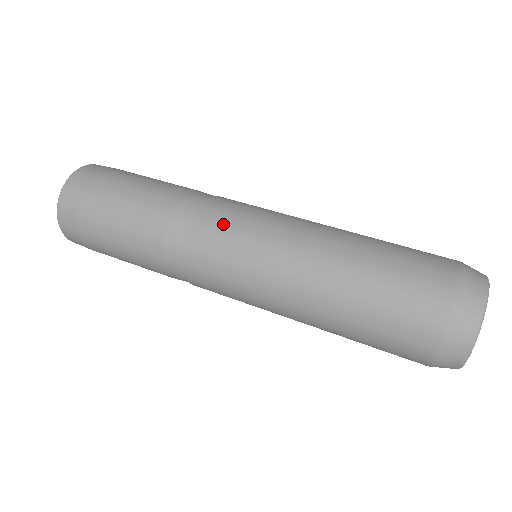
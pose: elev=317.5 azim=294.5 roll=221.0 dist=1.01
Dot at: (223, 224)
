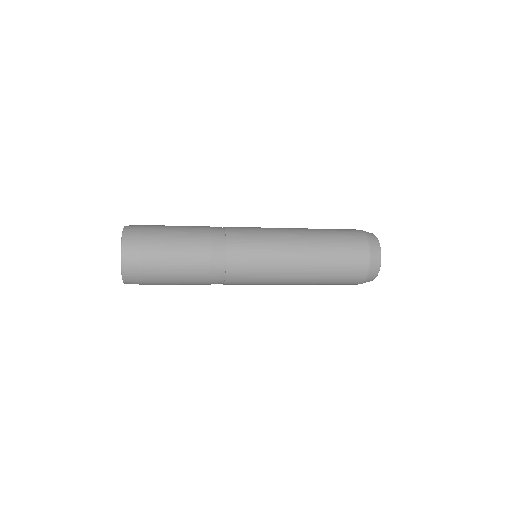
Dot at: (245, 247)
